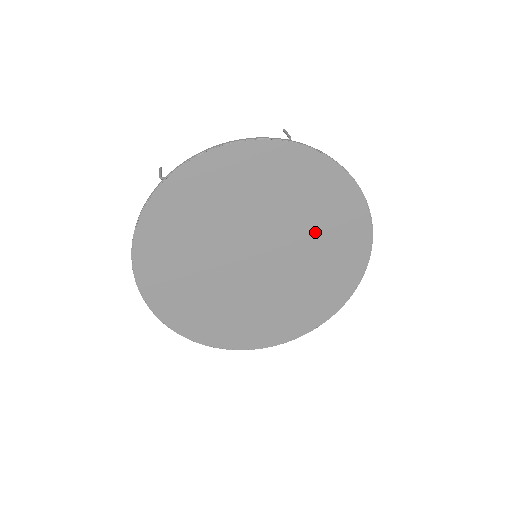
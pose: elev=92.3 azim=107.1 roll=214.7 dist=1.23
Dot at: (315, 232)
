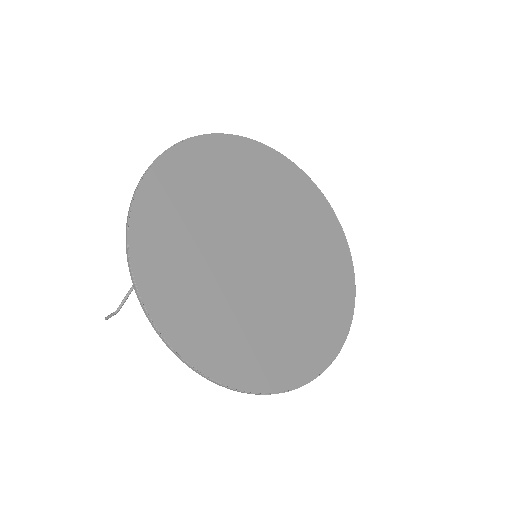
Dot at: (267, 196)
